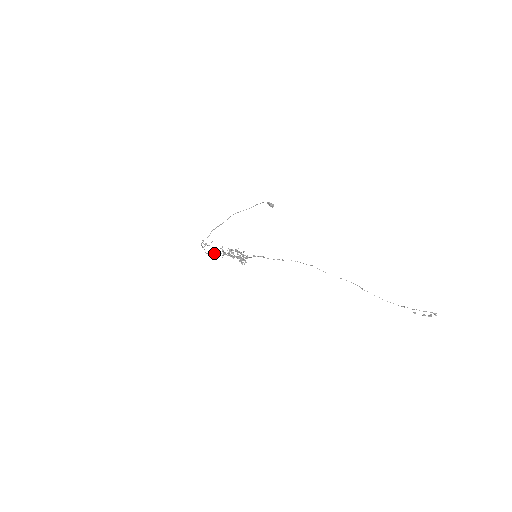
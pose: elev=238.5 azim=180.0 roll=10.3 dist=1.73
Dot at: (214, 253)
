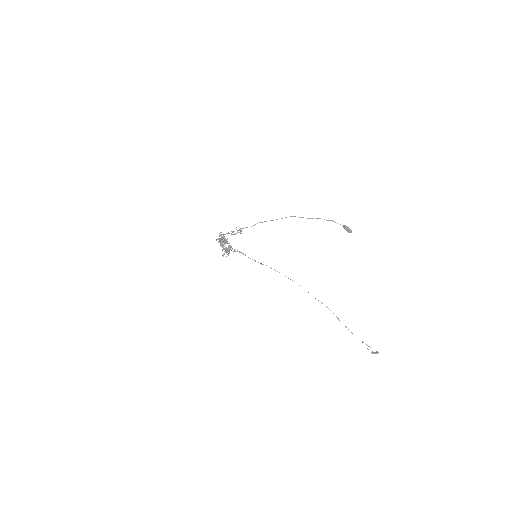
Dot at: occluded
